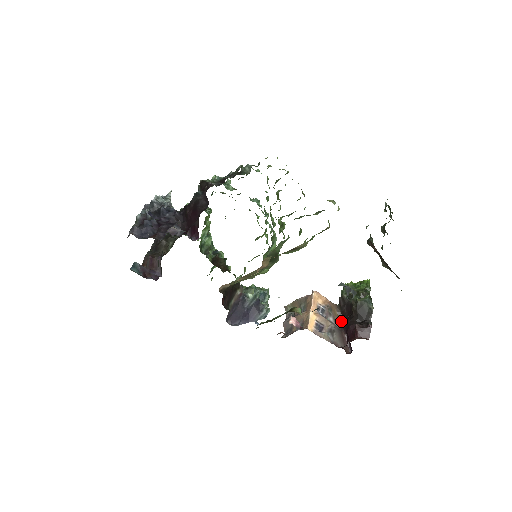
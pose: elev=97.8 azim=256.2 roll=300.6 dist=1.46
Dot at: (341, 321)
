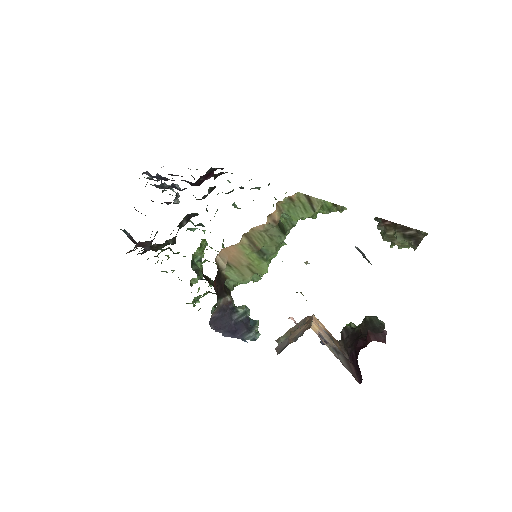
Dot at: (345, 355)
